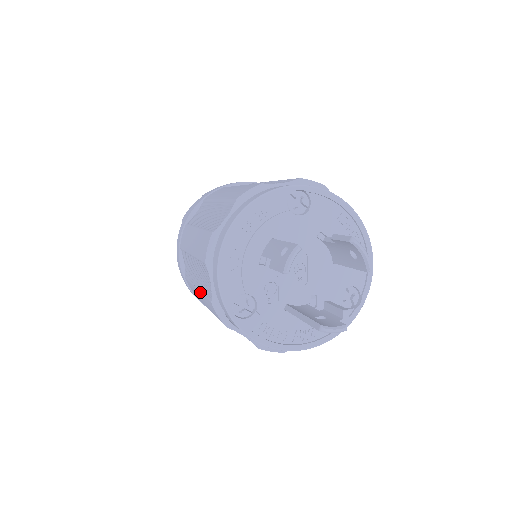
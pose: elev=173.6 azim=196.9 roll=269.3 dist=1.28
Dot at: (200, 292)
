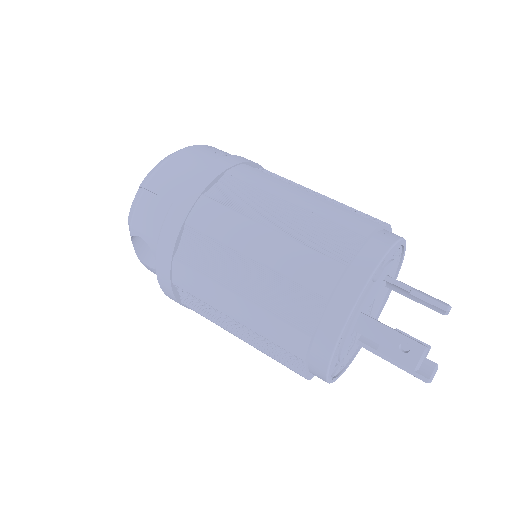
Dot at: occluded
